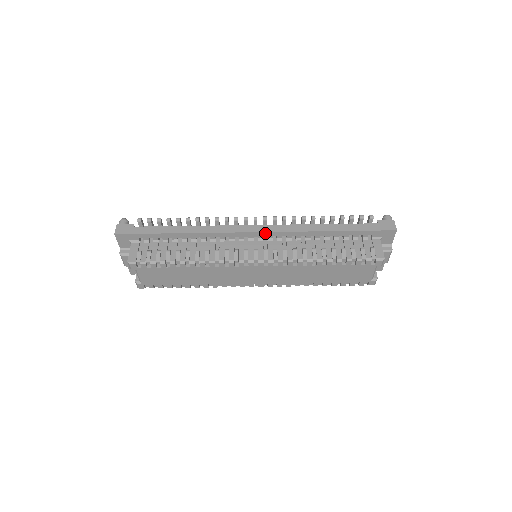
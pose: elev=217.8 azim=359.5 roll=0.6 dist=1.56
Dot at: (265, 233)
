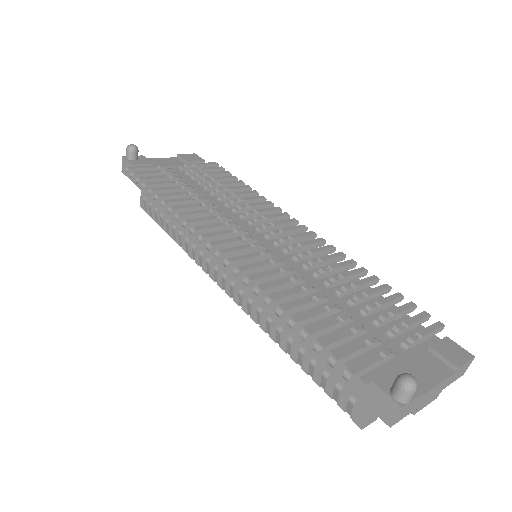
Dot at: (226, 268)
